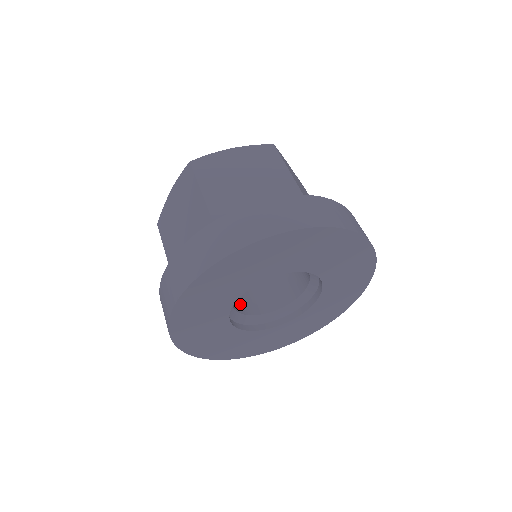
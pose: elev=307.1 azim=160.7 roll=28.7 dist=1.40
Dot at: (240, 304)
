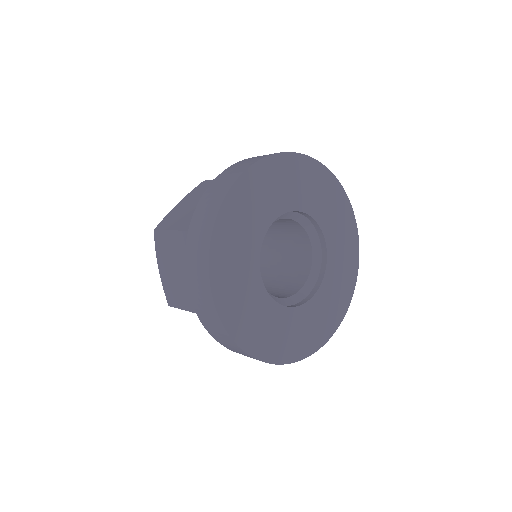
Dot at: (275, 296)
